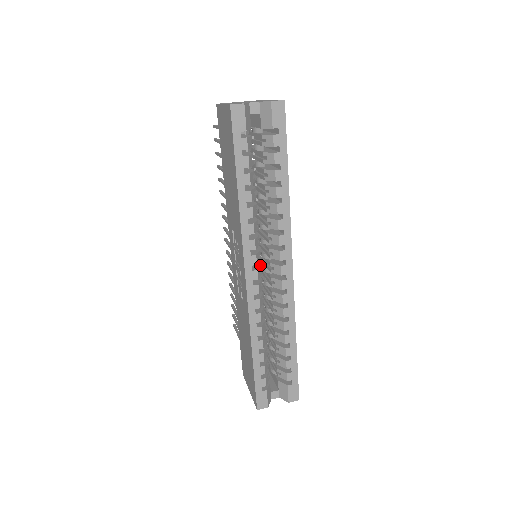
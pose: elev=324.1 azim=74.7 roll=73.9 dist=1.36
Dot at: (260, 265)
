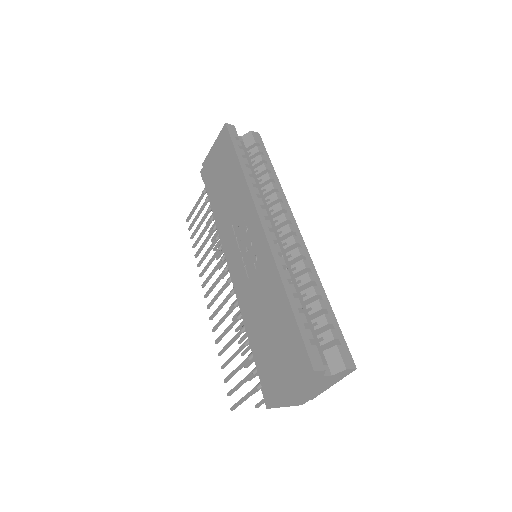
Dot at: occluded
